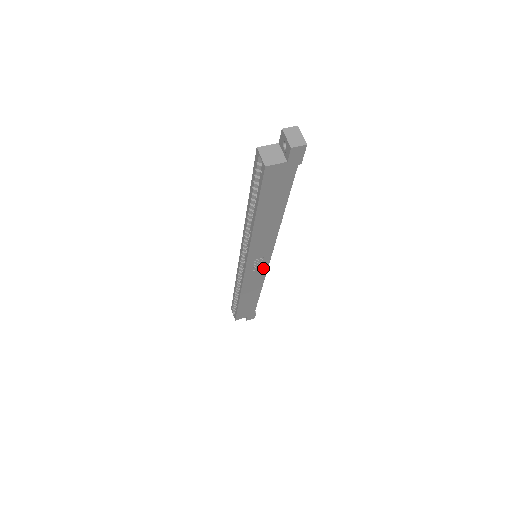
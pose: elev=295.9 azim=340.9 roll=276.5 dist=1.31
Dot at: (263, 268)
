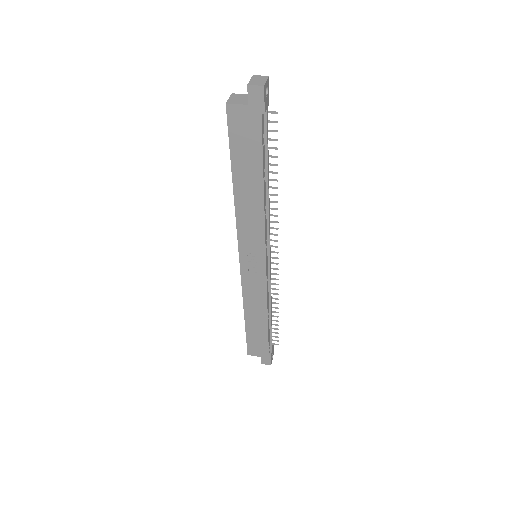
Dot at: (261, 273)
